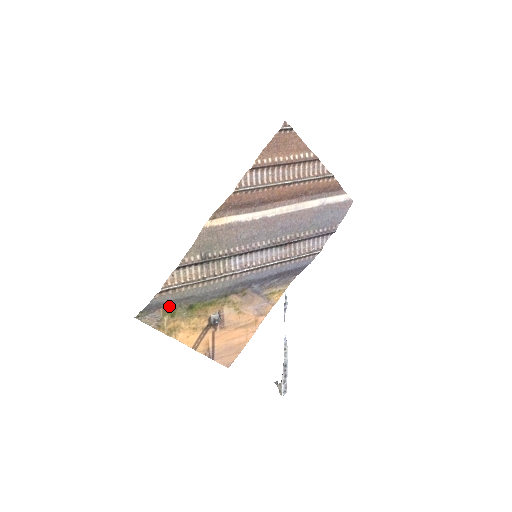
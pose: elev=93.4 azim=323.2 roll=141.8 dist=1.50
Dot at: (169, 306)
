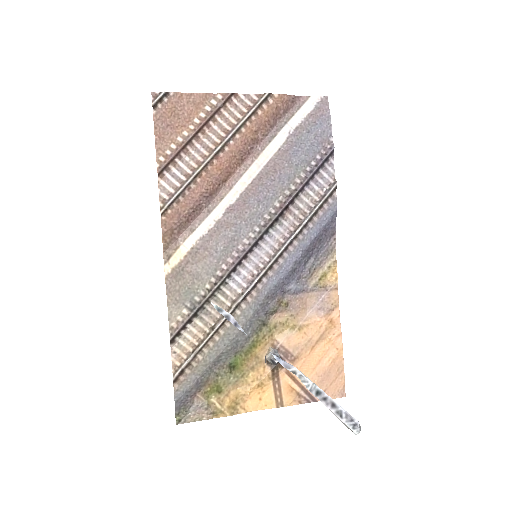
Dot at: (204, 385)
